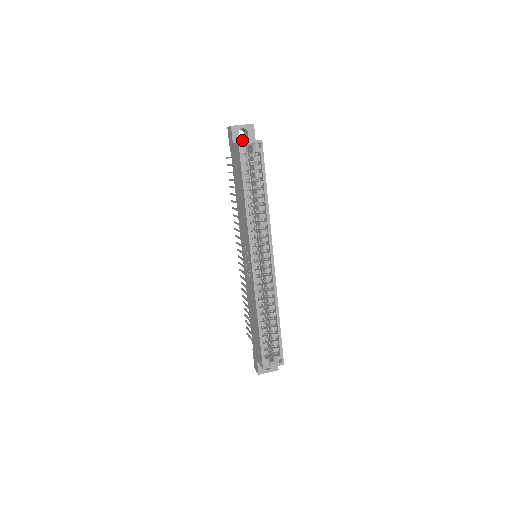
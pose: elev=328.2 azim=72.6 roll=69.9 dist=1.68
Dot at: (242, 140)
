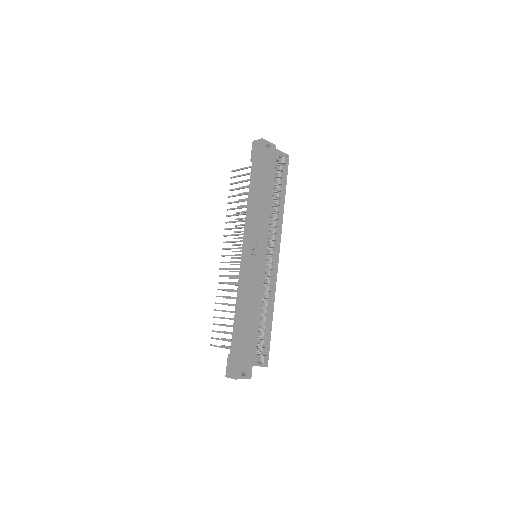
Dot at: occluded
